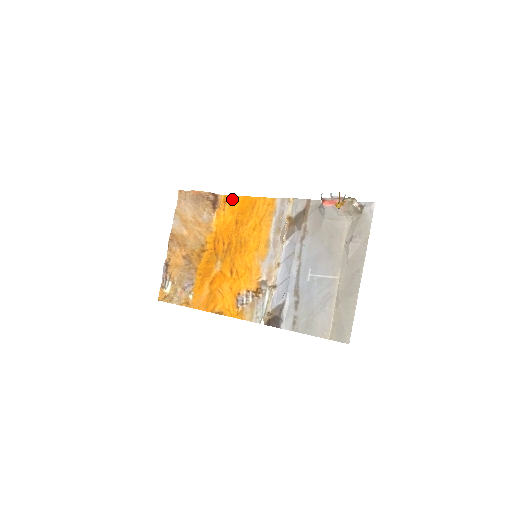
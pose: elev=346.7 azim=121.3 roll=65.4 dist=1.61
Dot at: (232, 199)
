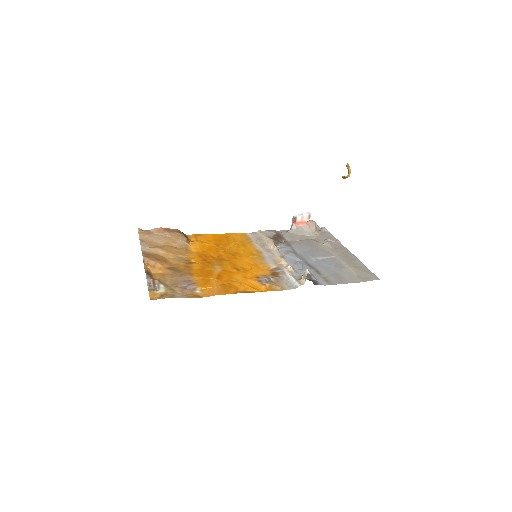
Dot at: (202, 236)
